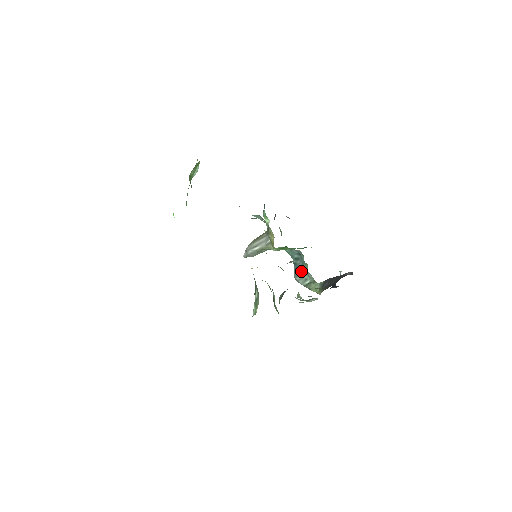
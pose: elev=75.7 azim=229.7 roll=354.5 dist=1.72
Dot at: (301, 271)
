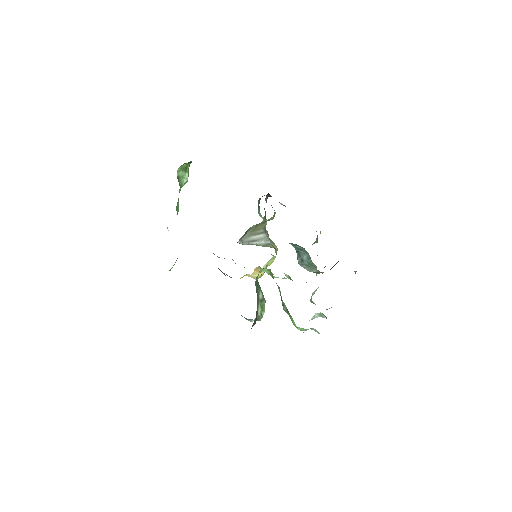
Dot at: (307, 264)
